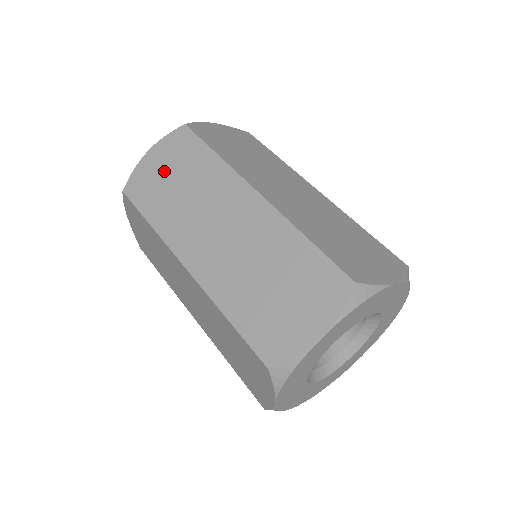
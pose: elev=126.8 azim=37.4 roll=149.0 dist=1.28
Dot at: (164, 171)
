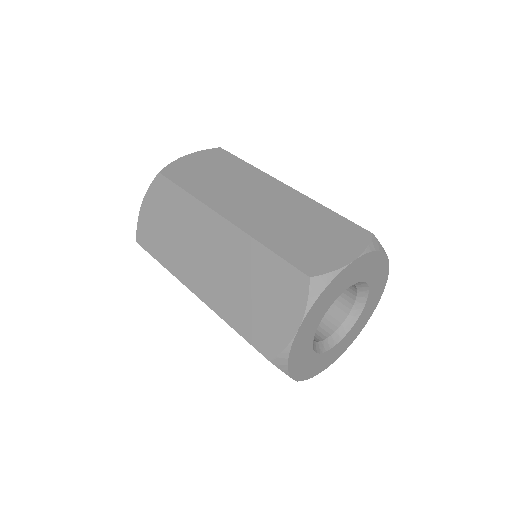
Dot at: (157, 217)
